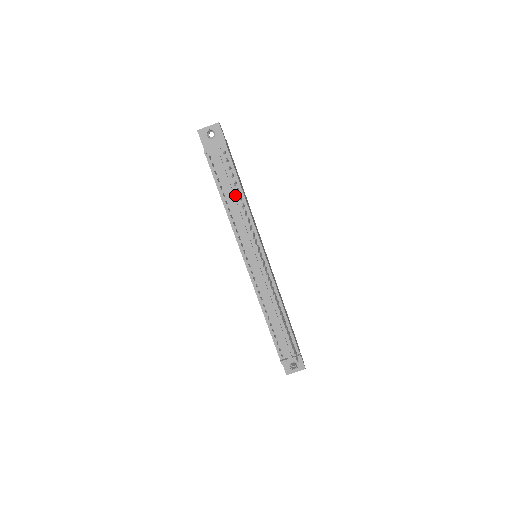
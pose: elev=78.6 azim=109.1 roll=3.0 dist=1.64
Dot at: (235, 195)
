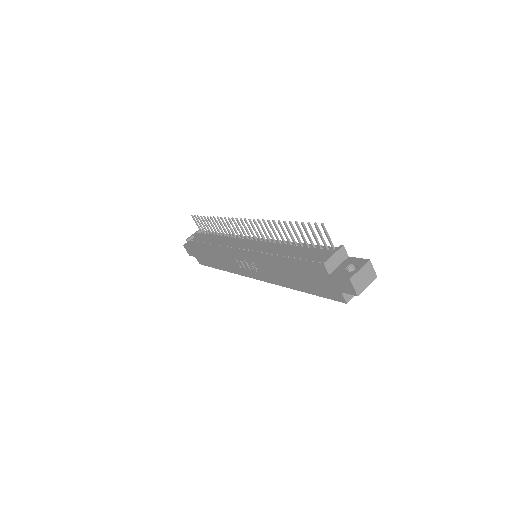
Dot at: occluded
